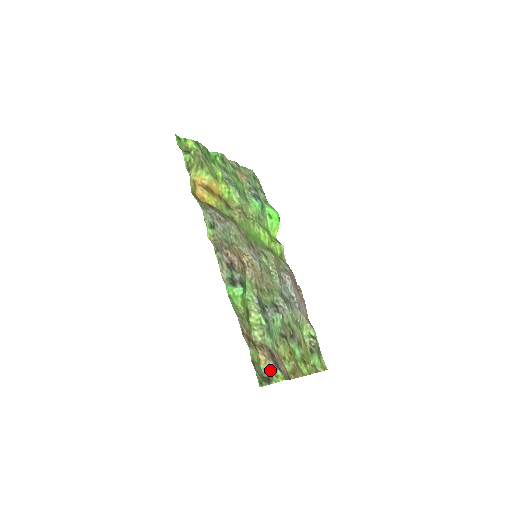
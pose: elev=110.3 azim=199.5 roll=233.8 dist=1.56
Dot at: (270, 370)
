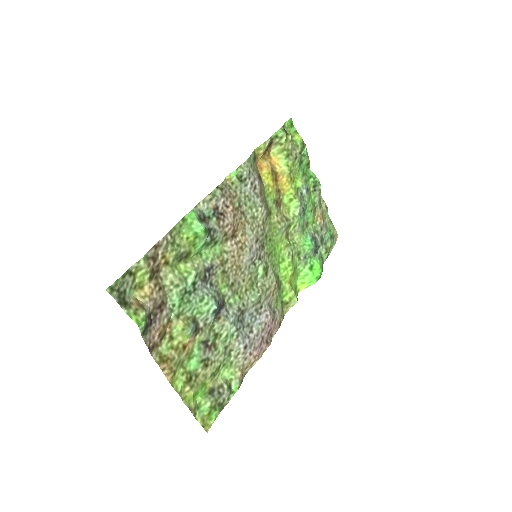
Dot at: (138, 304)
